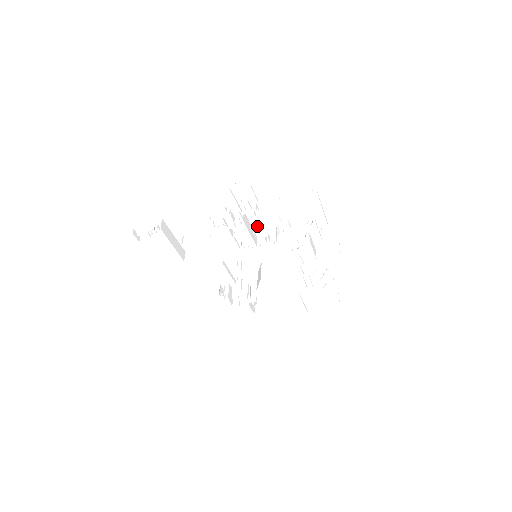
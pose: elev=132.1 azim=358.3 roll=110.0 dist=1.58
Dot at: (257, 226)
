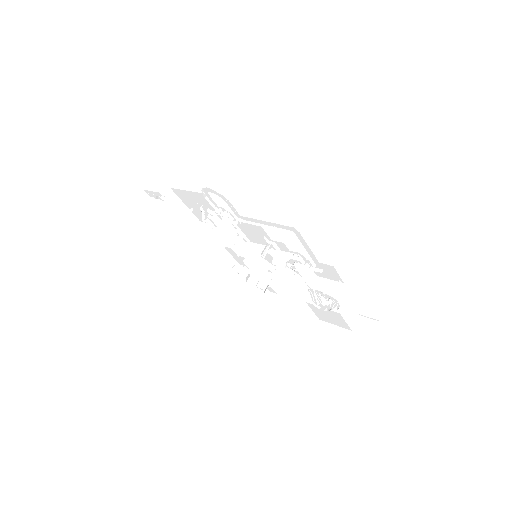
Dot at: (248, 234)
